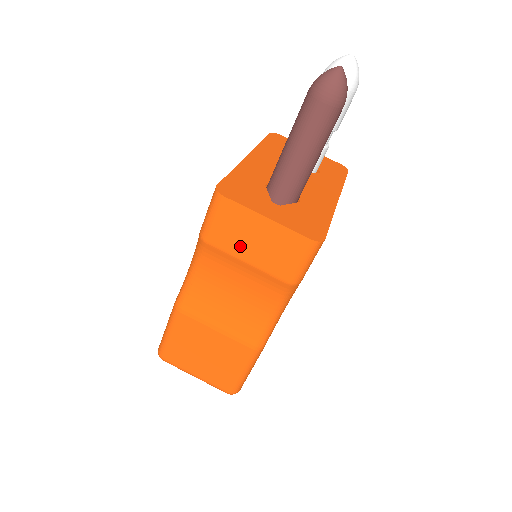
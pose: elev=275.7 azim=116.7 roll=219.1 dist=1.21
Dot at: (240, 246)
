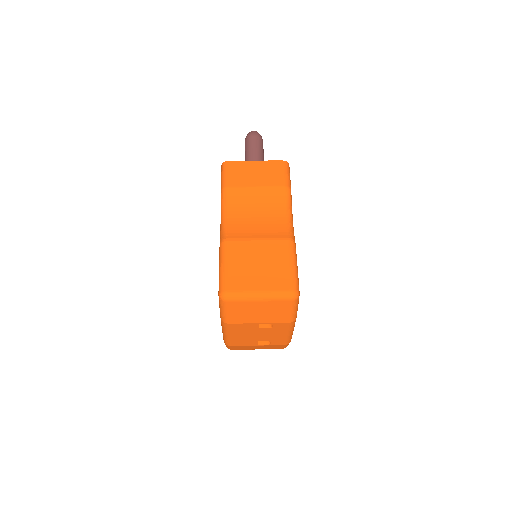
Dot at: (248, 180)
